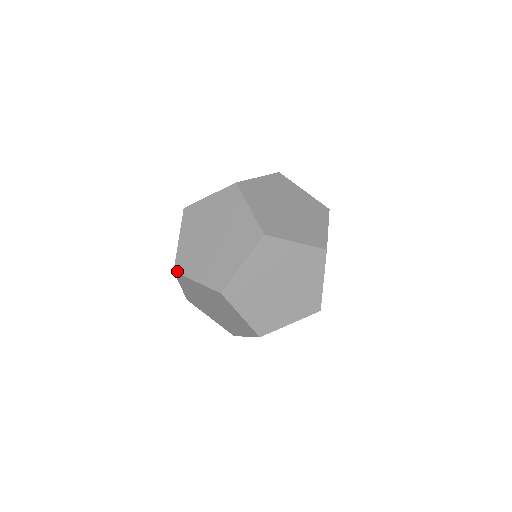
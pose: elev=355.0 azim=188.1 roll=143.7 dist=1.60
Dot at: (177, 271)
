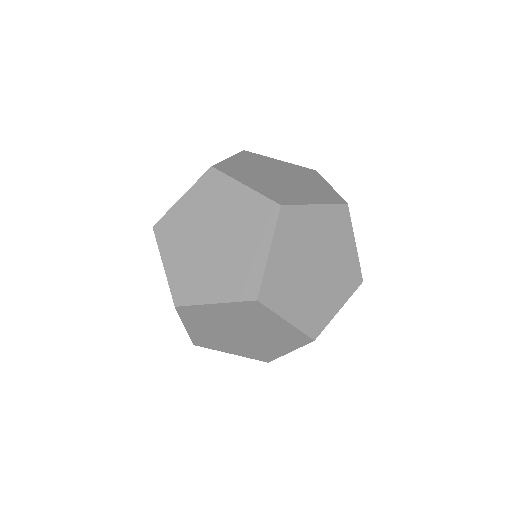
Dot at: occluded
